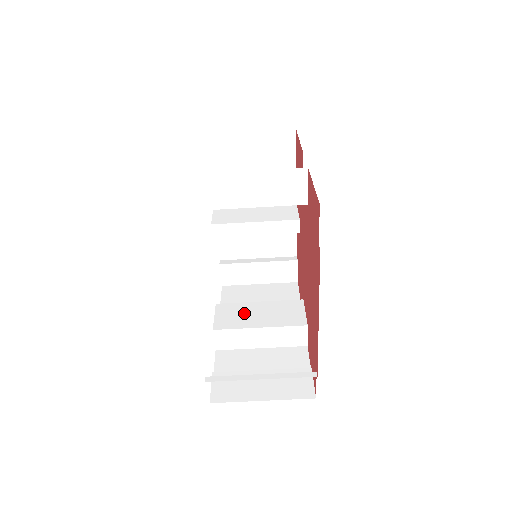
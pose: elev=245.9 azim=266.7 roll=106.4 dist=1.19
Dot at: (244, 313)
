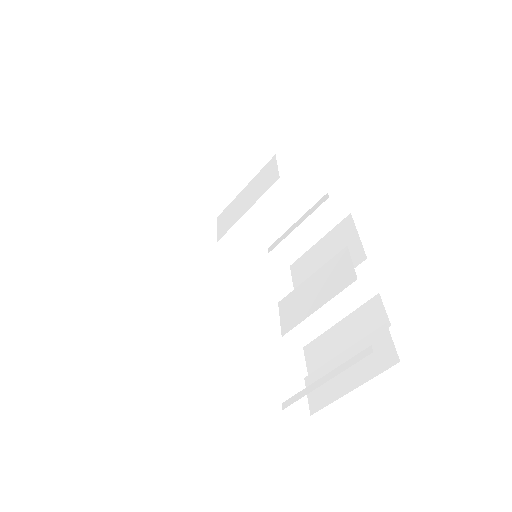
Dot at: (301, 300)
